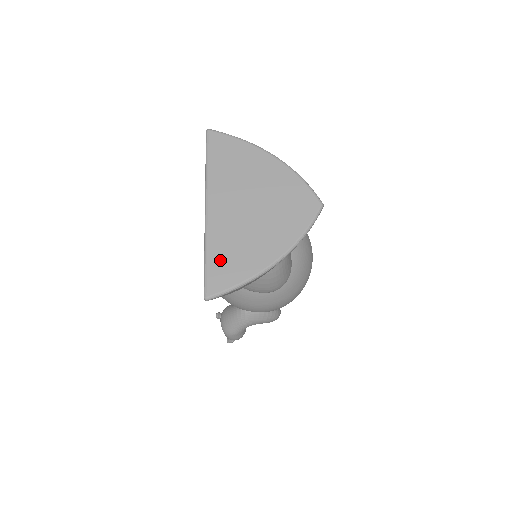
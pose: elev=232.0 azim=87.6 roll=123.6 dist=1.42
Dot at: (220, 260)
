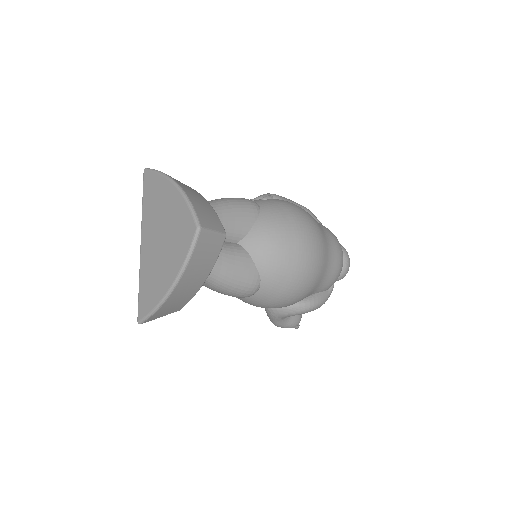
Dot at: (144, 290)
